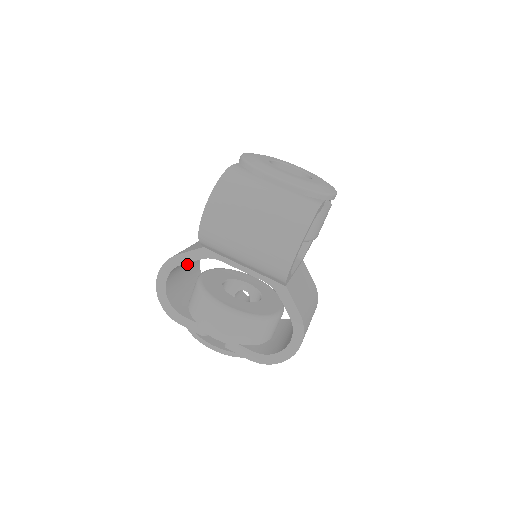
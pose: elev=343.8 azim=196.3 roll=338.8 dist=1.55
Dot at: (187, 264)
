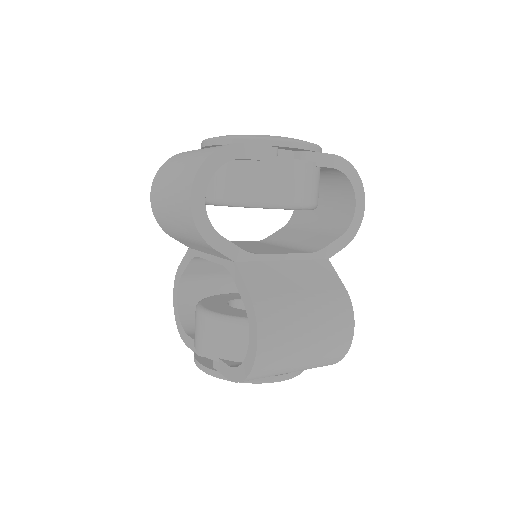
Dot at: (222, 291)
